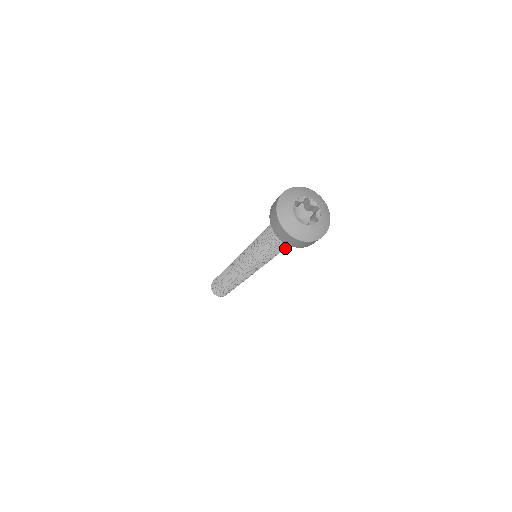
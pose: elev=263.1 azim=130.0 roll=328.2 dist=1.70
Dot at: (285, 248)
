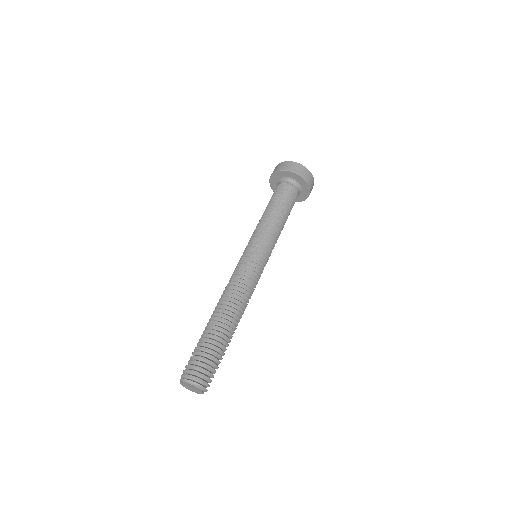
Dot at: (287, 214)
